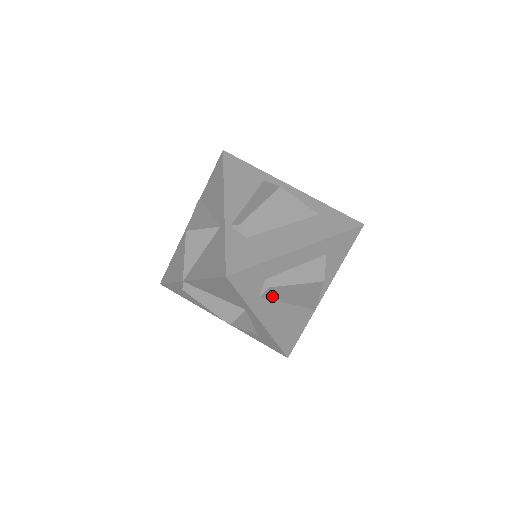
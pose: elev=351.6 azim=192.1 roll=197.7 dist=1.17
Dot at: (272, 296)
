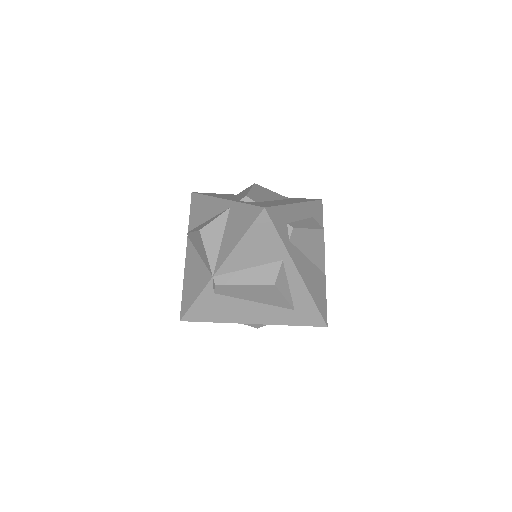
Dot at: (296, 243)
